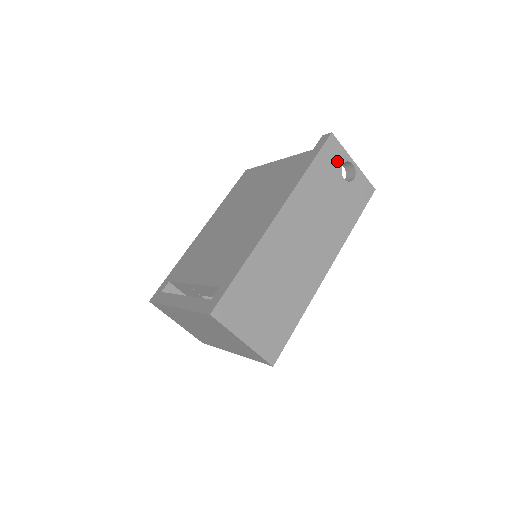
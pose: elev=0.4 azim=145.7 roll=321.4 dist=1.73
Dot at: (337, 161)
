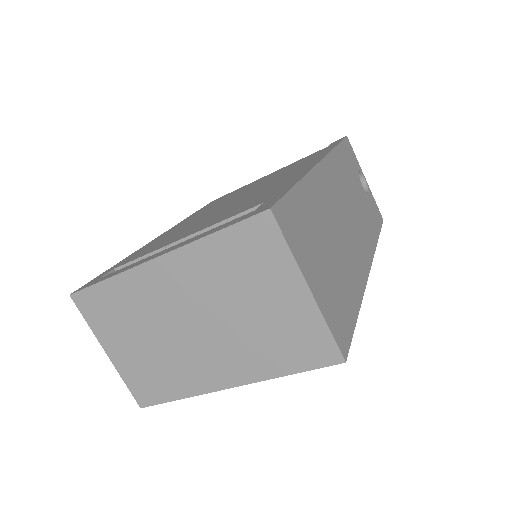
Dot at: (354, 164)
